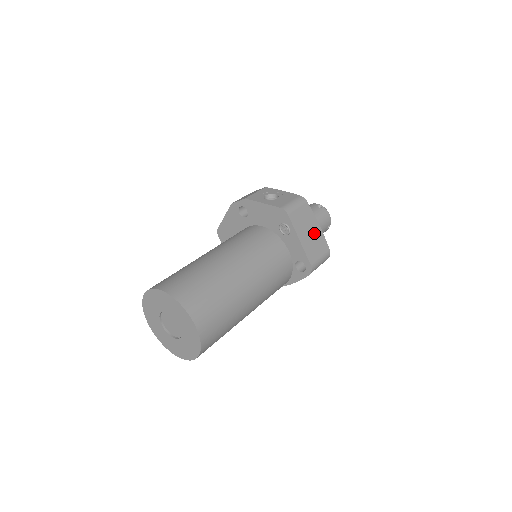
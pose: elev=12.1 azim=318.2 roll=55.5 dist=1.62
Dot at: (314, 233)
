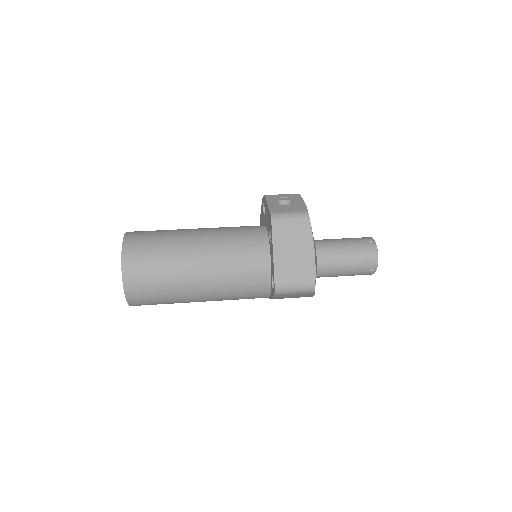
Dot at: (301, 255)
